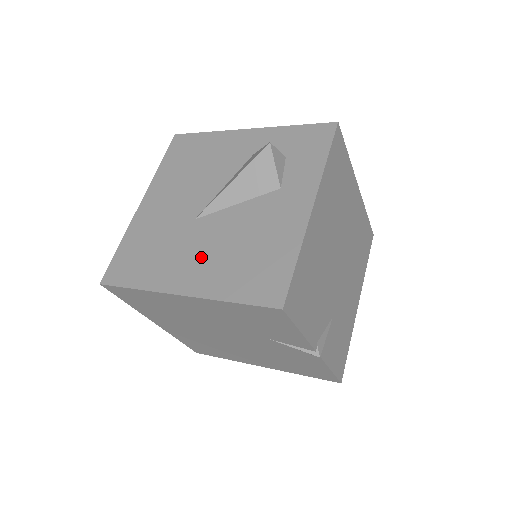
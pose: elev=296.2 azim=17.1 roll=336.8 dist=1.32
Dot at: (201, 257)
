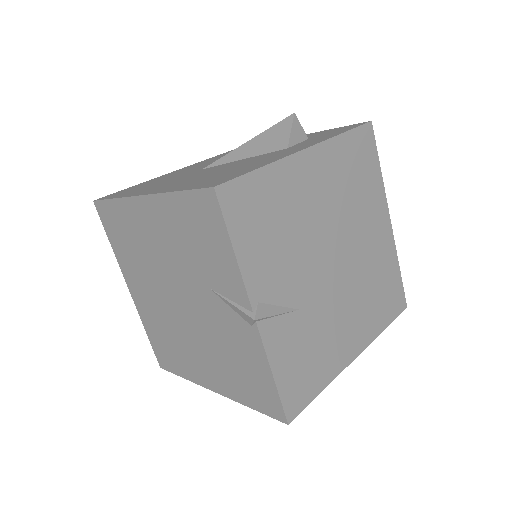
Dot at: (183, 180)
